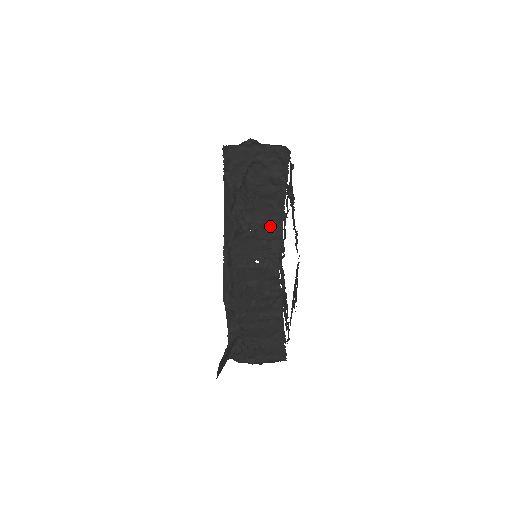
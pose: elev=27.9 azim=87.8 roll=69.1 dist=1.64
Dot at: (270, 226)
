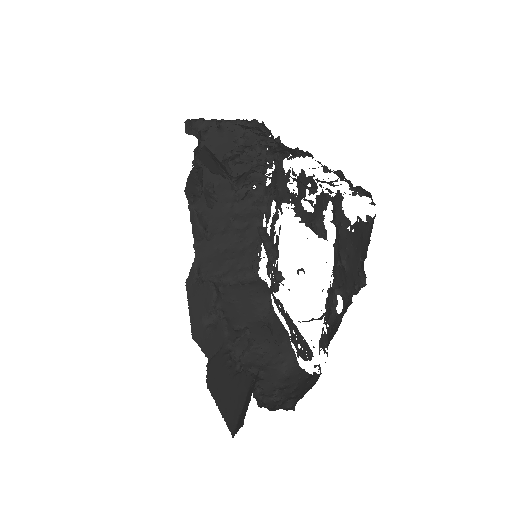
Dot at: (280, 146)
